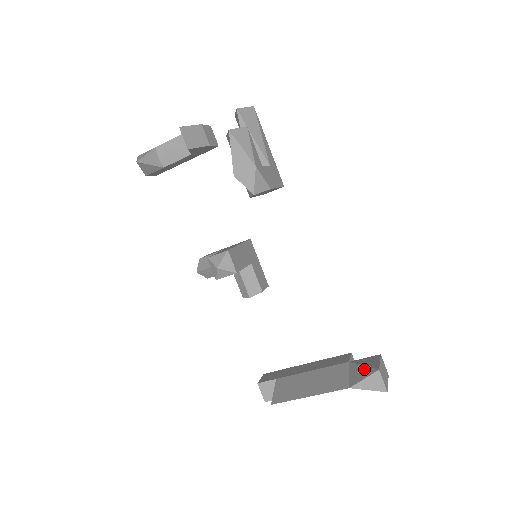
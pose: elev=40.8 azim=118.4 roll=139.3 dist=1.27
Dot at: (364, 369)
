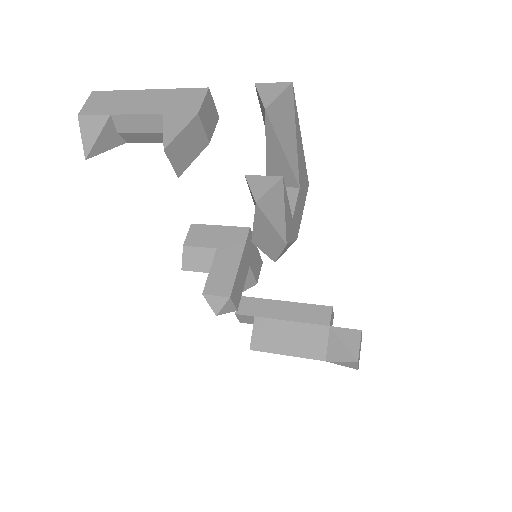
Dot at: (344, 350)
